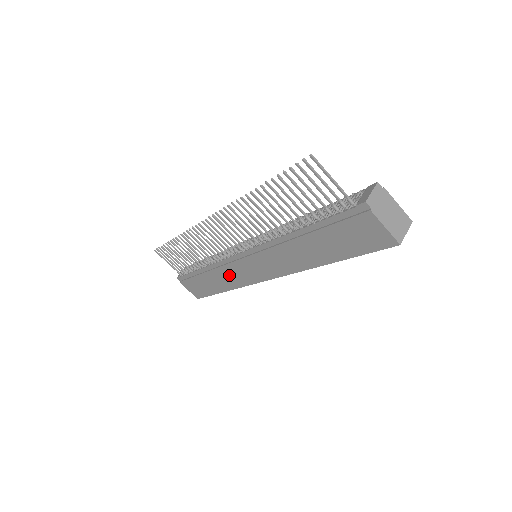
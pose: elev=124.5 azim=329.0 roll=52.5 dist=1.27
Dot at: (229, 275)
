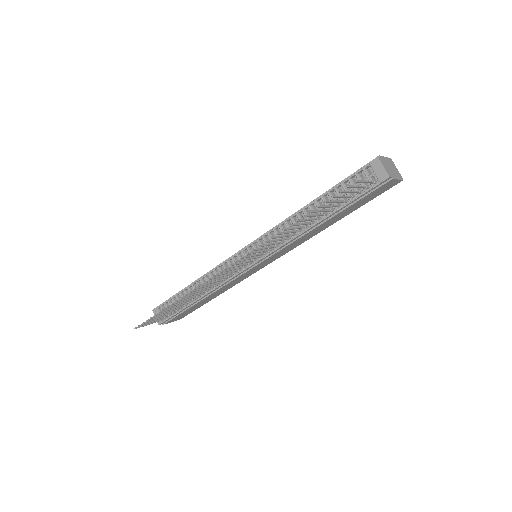
Dot at: (231, 284)
